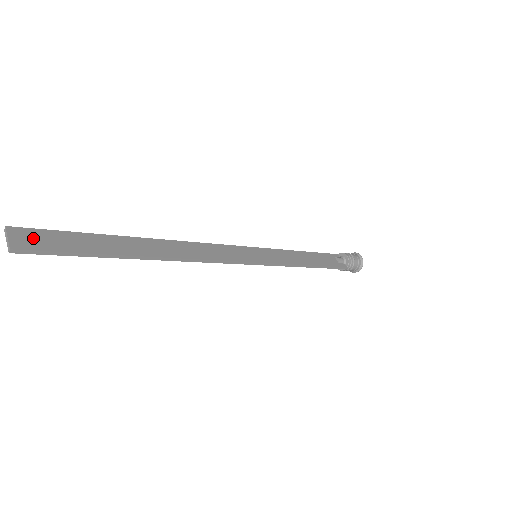
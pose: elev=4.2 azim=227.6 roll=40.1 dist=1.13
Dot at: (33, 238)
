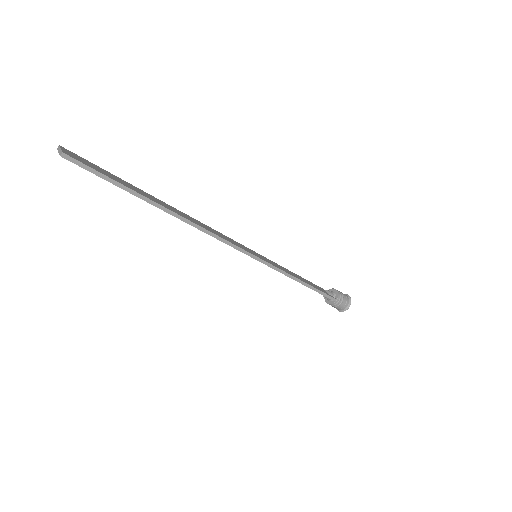
Dot at: (79, 158)
